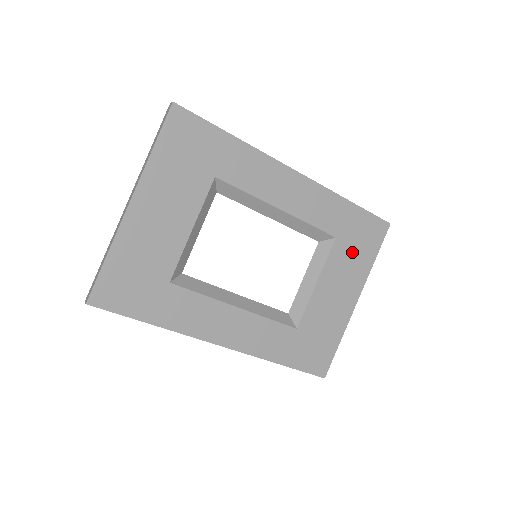
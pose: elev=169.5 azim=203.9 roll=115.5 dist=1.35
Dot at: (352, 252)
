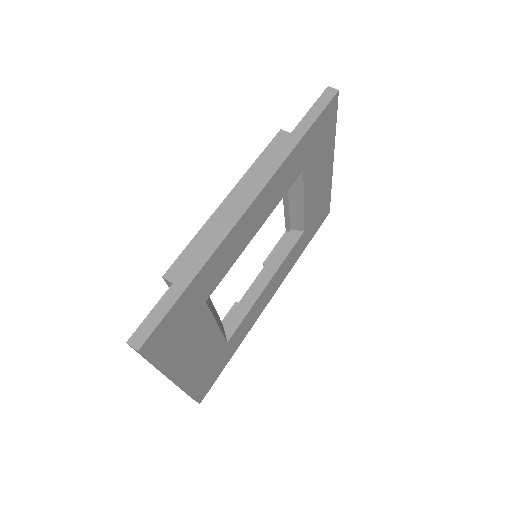
Dot at: (318, 154)
